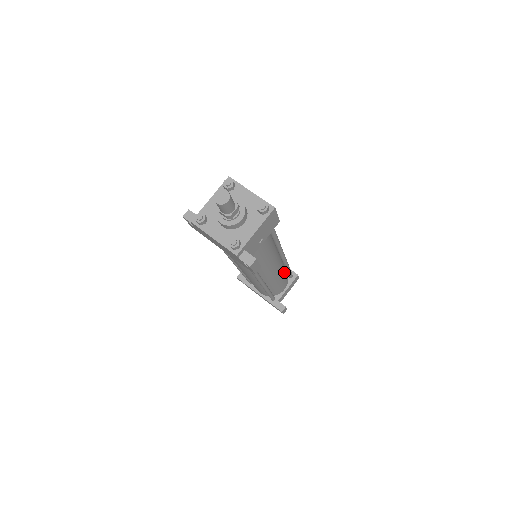
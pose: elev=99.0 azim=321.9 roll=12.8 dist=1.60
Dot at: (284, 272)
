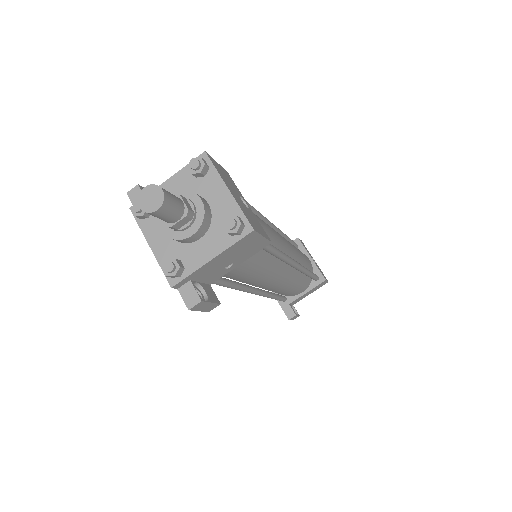
Dot at: (301, 277)
